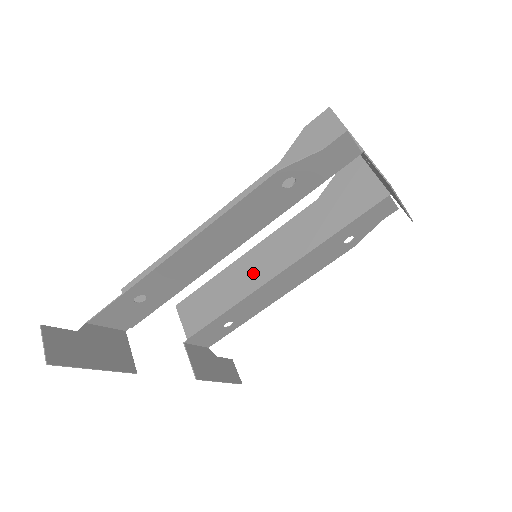
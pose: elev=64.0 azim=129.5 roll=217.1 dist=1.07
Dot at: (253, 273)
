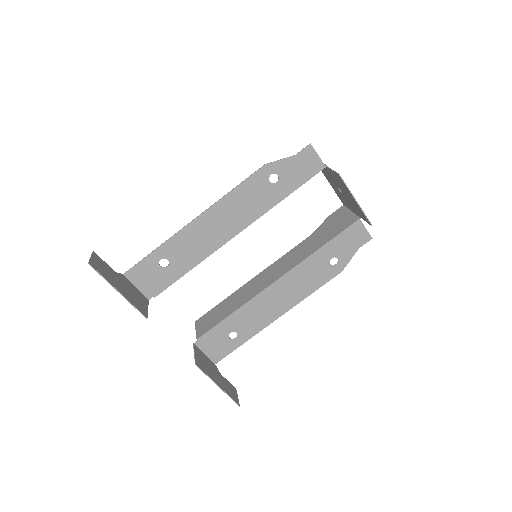
Dot at: (257, 286)
